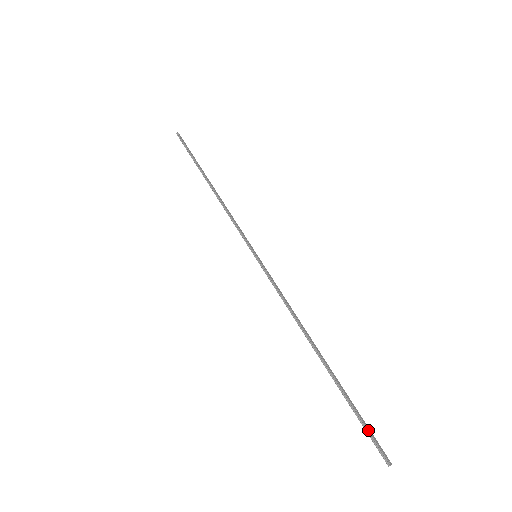
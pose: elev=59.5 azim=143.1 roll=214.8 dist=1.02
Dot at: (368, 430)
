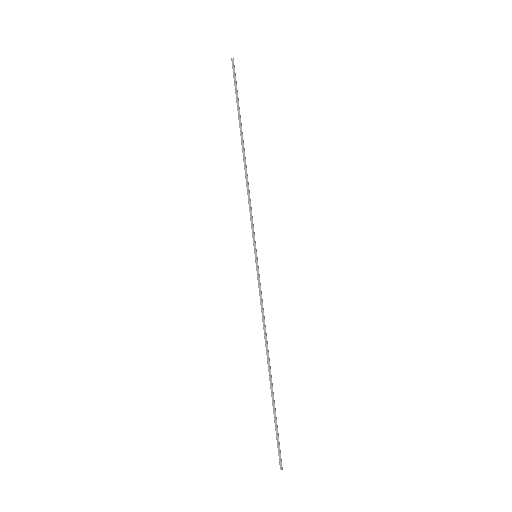
Dot at: occluded
